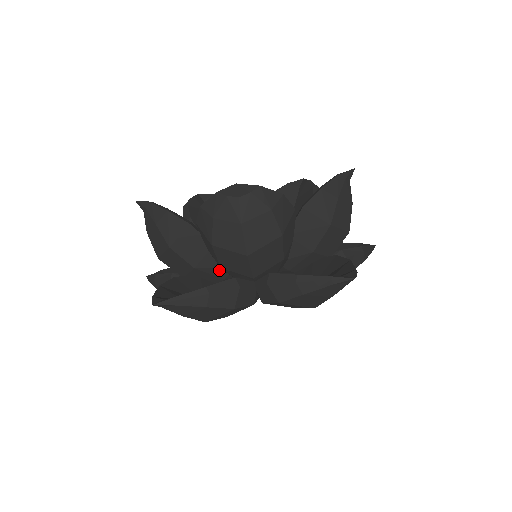
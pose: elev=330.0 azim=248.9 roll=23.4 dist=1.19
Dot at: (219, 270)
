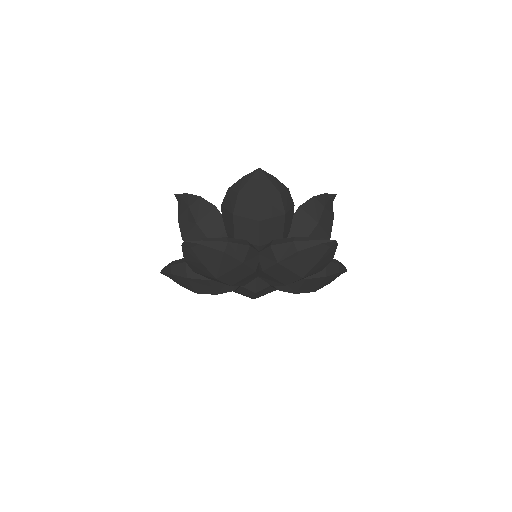
Dot at: occluded
